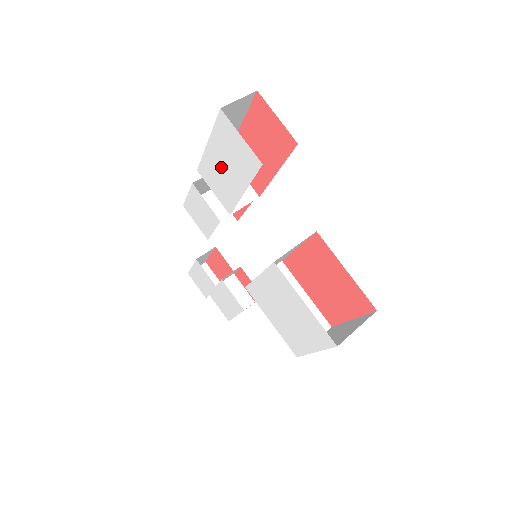
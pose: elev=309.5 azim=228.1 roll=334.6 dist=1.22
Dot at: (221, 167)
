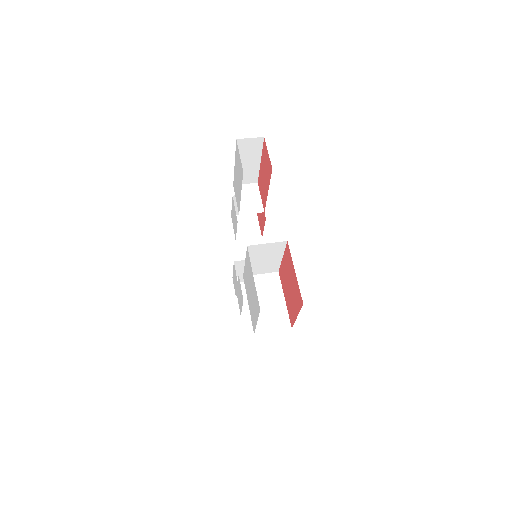
Dot at: (237, 179)
